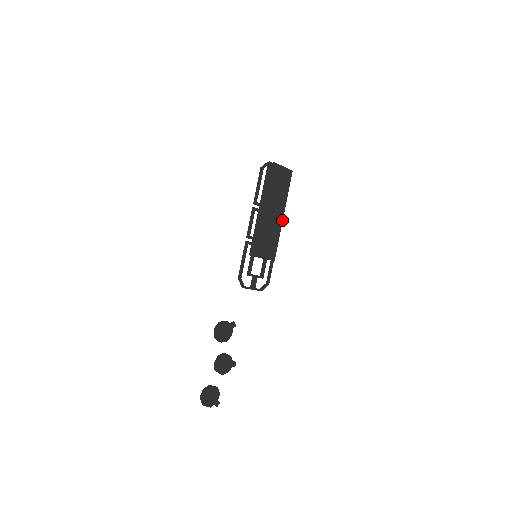
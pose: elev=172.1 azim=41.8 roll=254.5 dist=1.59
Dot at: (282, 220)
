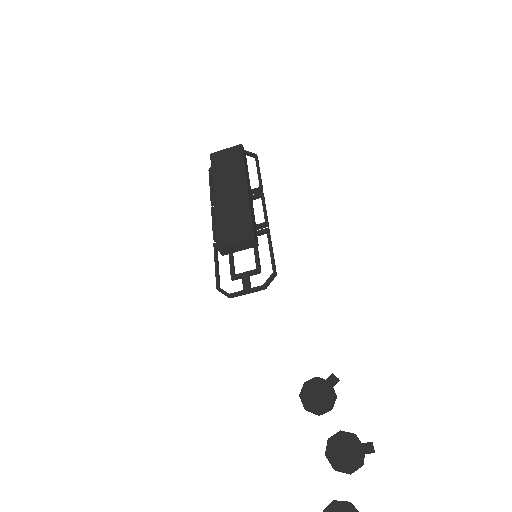
Dot at: (247, 192)
